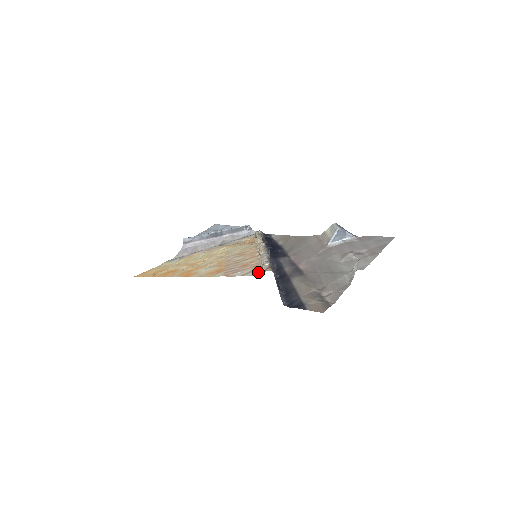
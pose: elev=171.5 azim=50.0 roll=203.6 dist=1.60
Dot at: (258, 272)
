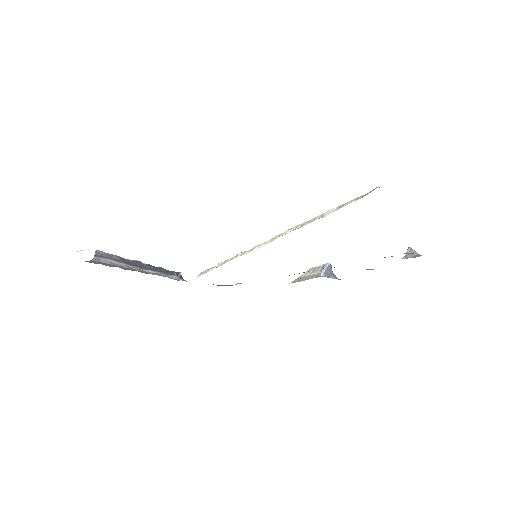
Dot at: occluded
